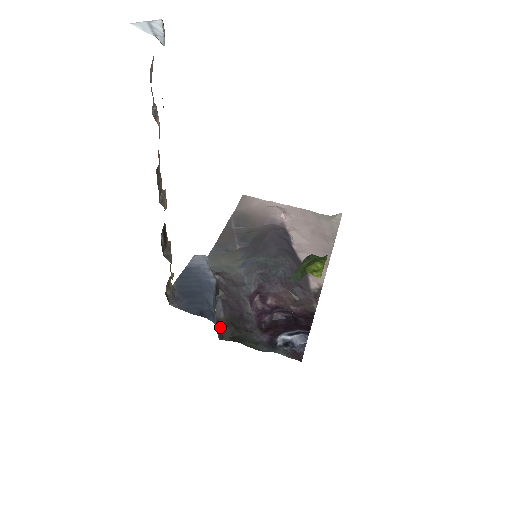
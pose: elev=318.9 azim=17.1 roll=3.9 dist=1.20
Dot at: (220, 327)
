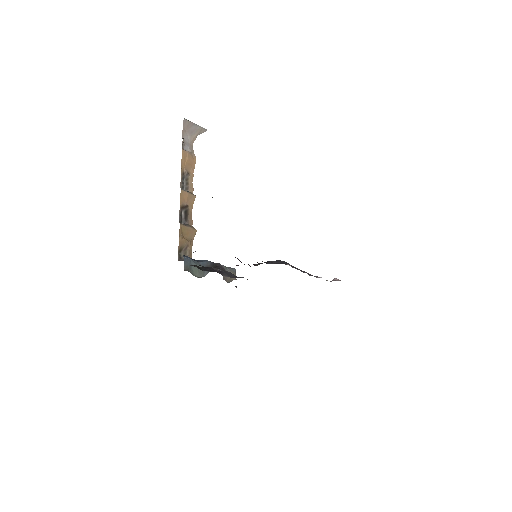
Dot at: (193, 271)
